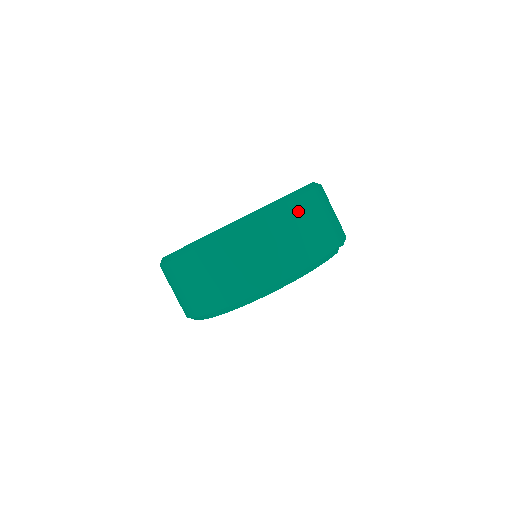
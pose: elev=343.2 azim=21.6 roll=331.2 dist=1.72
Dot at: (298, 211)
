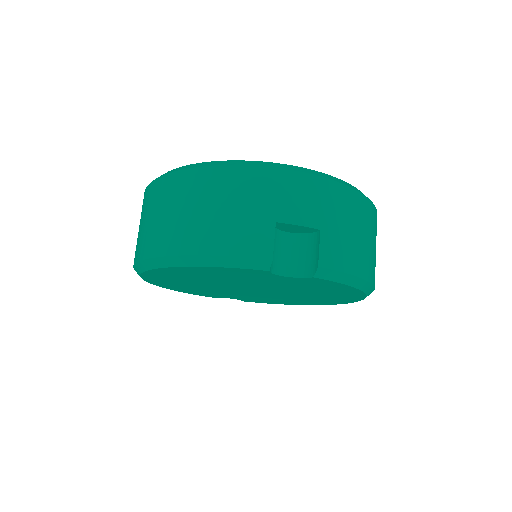
Dot at: (224, 182)
